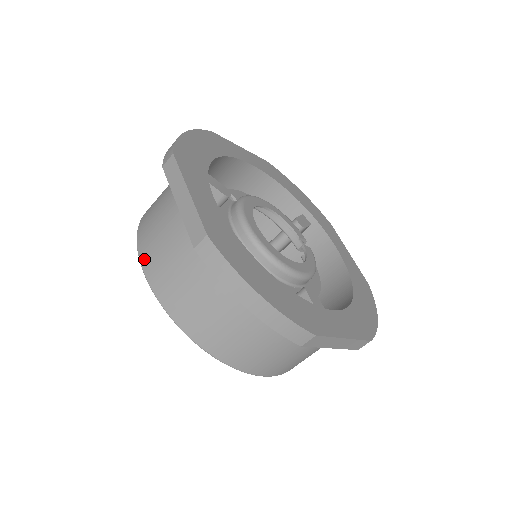
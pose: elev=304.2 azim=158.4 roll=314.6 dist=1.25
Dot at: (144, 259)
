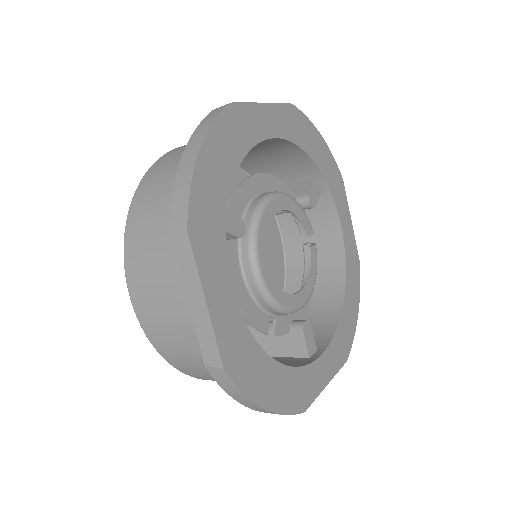
Dot at: (136, 301)
